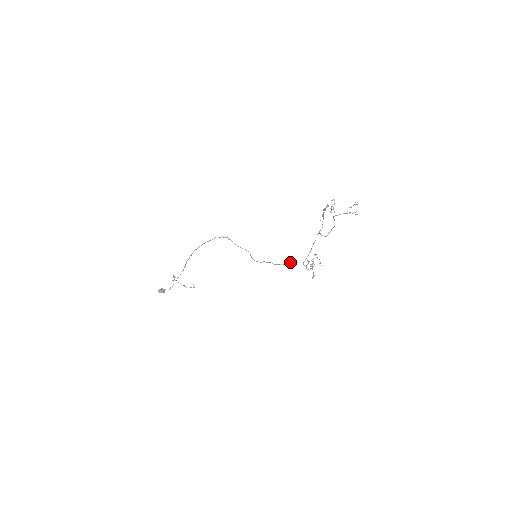
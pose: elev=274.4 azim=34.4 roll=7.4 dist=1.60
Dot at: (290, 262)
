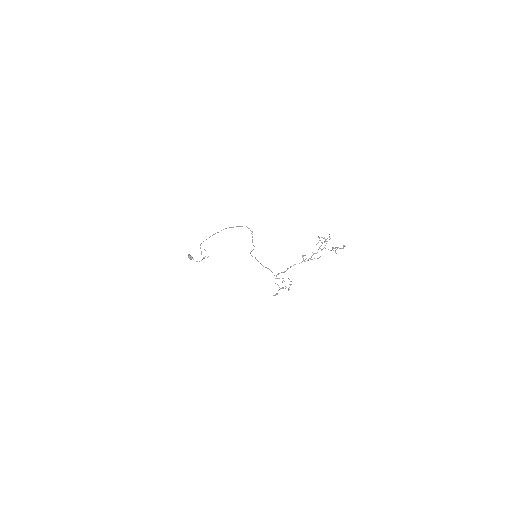
Dot at: (269, 269)
